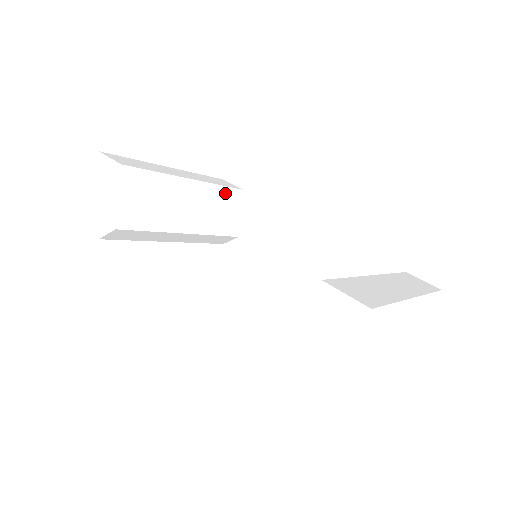
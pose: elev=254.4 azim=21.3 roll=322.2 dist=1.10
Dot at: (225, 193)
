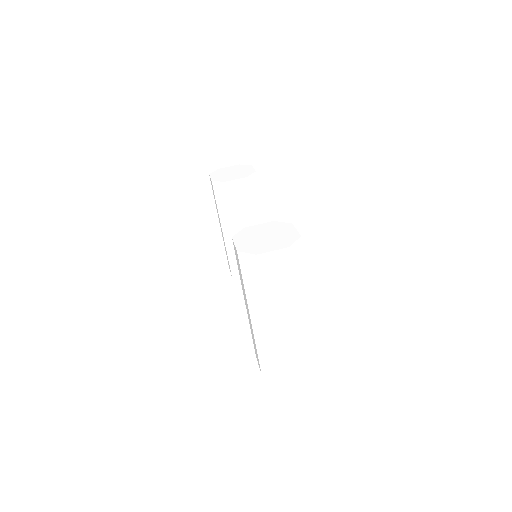
Dot at: occluded
